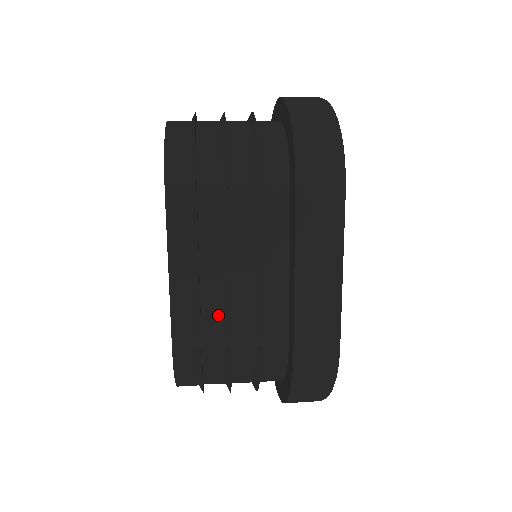
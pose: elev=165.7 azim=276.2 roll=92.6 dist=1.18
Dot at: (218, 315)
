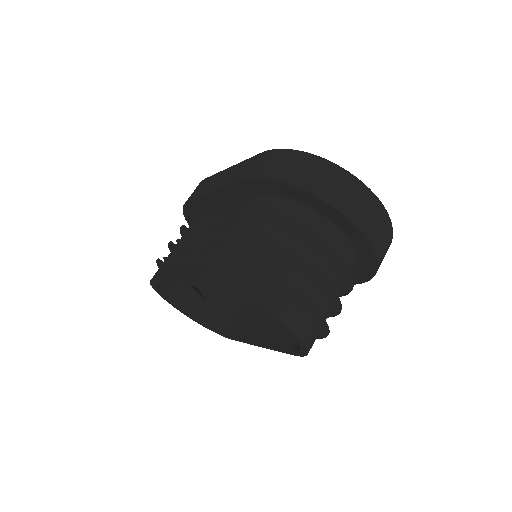
Dot at: occluded
